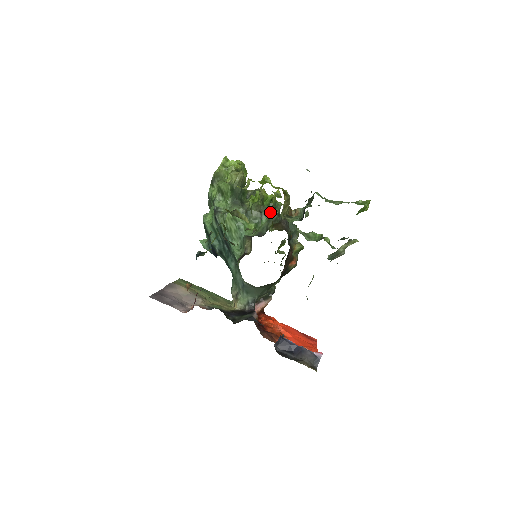
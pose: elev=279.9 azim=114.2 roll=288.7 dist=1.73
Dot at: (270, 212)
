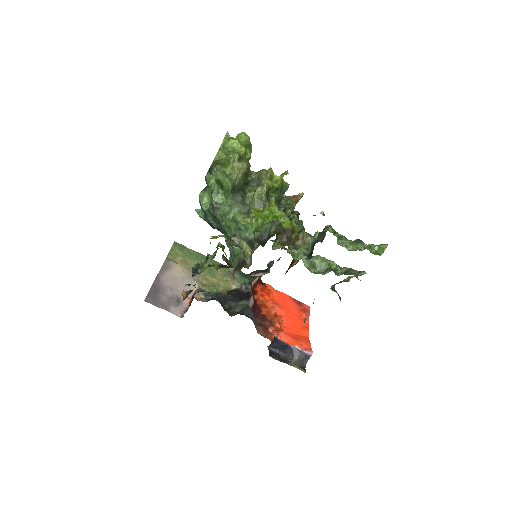
Dot at: occluded
